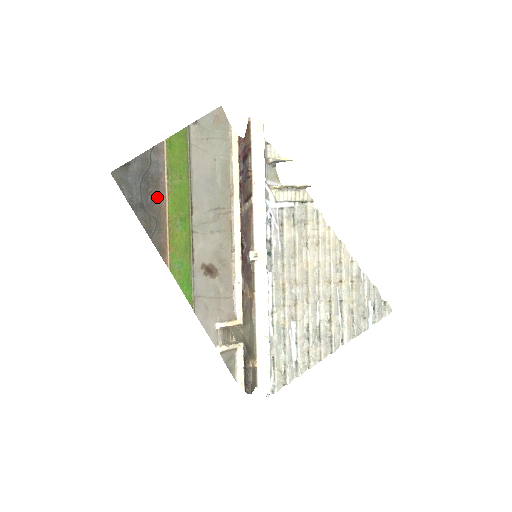
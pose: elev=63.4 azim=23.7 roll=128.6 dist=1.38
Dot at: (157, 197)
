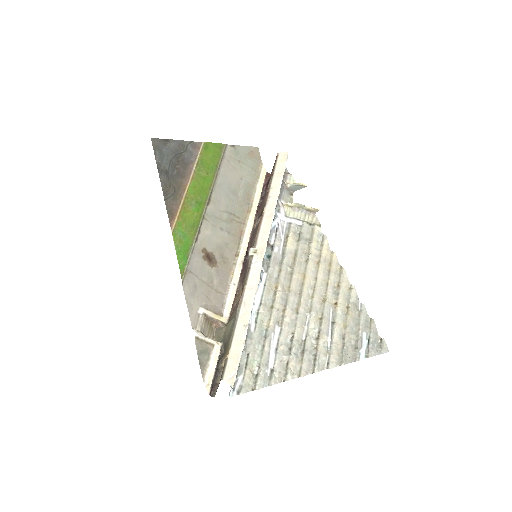
Dot at: (182, 175)
